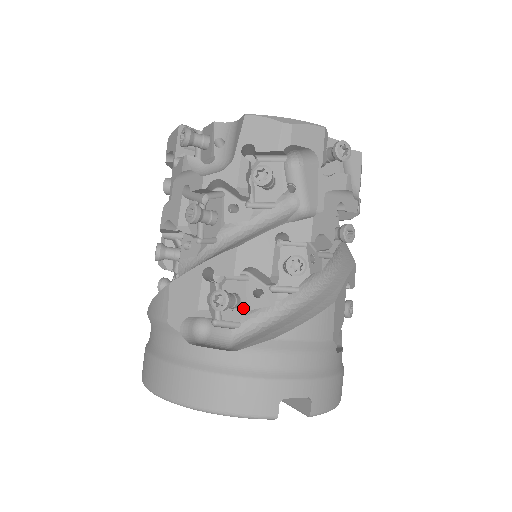
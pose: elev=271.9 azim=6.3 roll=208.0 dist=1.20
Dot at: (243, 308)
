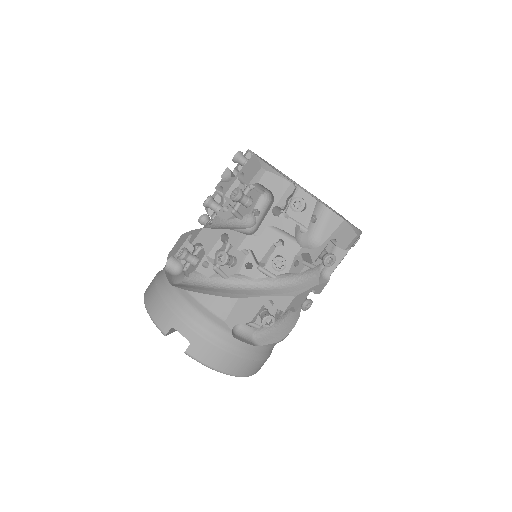
Dot at: (194, 268)
